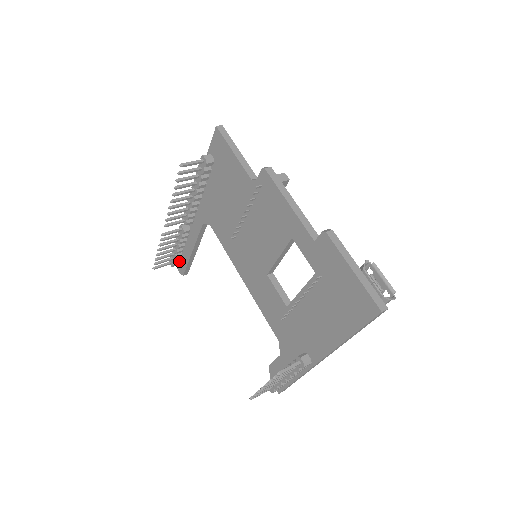
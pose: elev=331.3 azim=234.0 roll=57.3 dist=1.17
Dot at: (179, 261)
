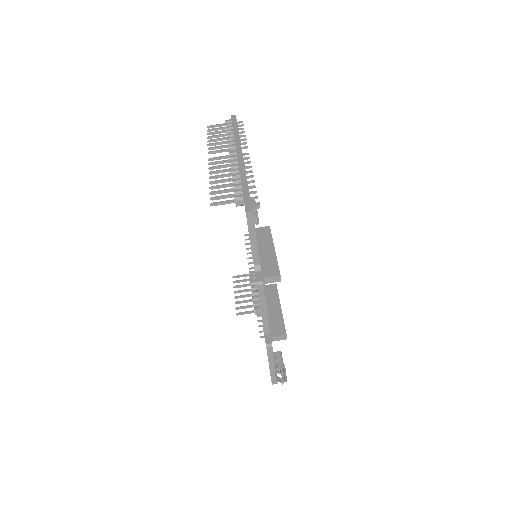
Dot at: occluded
